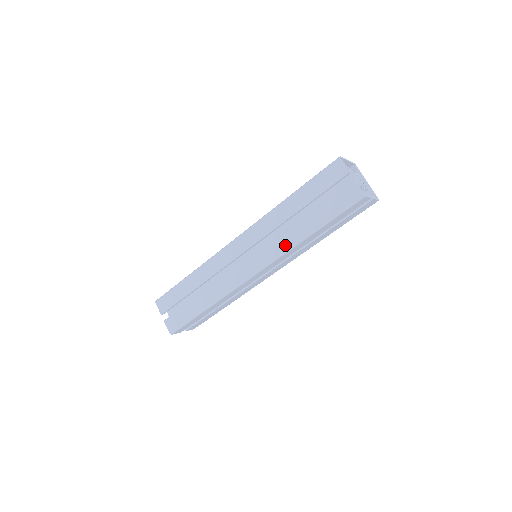
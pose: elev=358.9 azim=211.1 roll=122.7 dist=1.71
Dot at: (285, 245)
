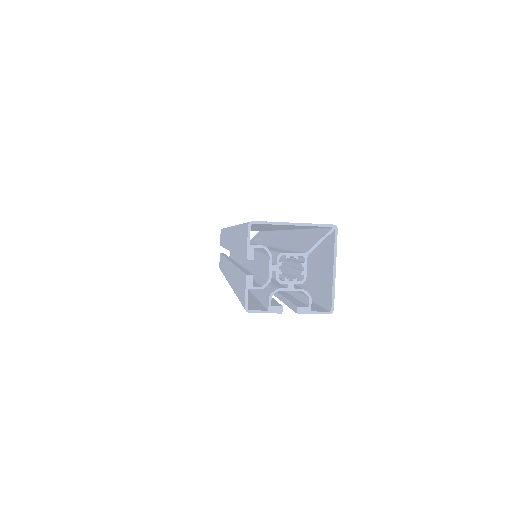
Dot at: (231, 280)
